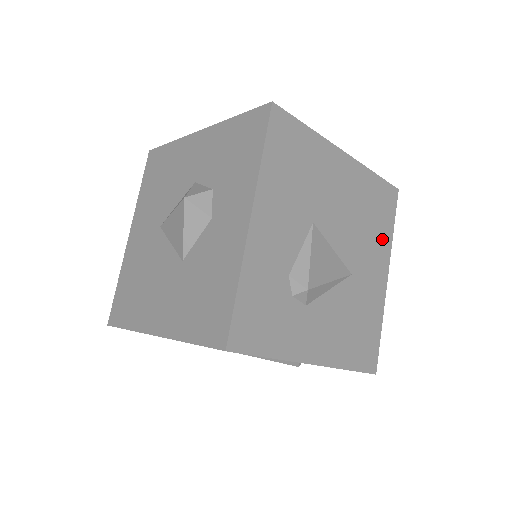
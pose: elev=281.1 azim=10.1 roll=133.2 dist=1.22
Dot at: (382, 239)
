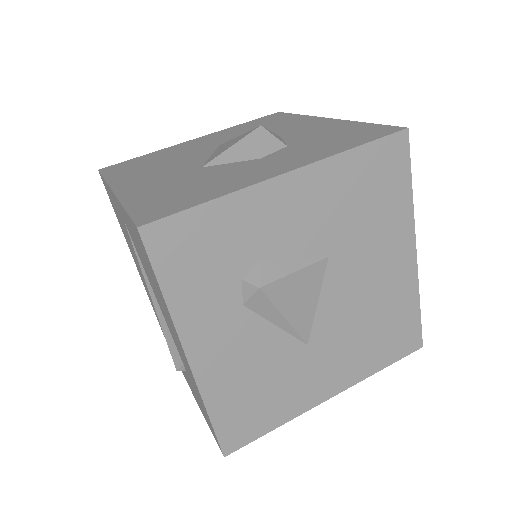
Dot at: (364, 361)
